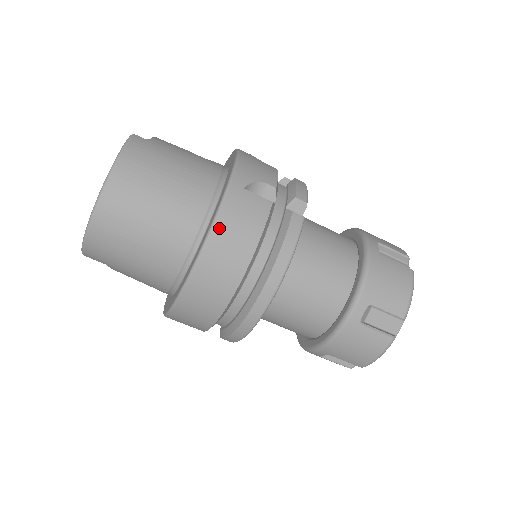
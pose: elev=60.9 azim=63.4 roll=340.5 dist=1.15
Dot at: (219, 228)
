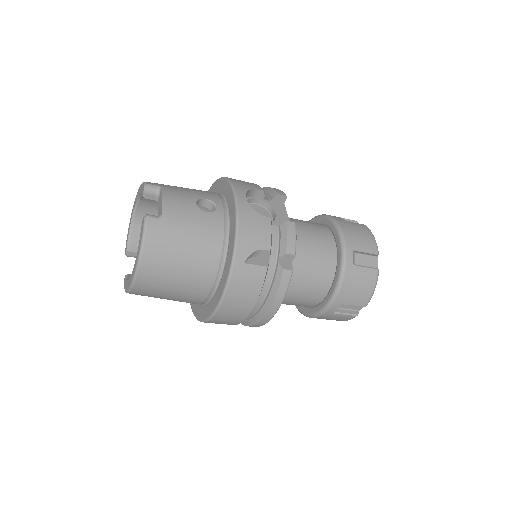
Dot at: (228, 297)
